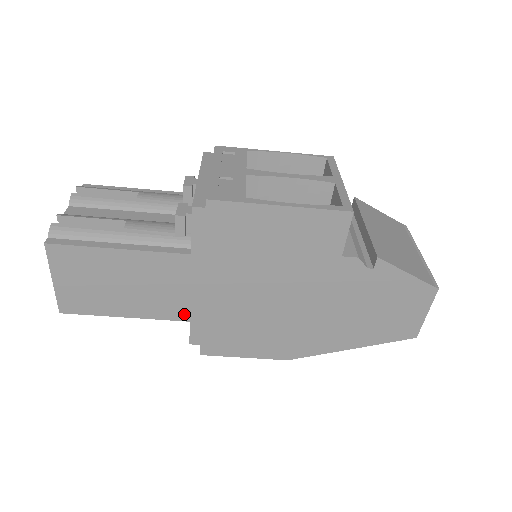
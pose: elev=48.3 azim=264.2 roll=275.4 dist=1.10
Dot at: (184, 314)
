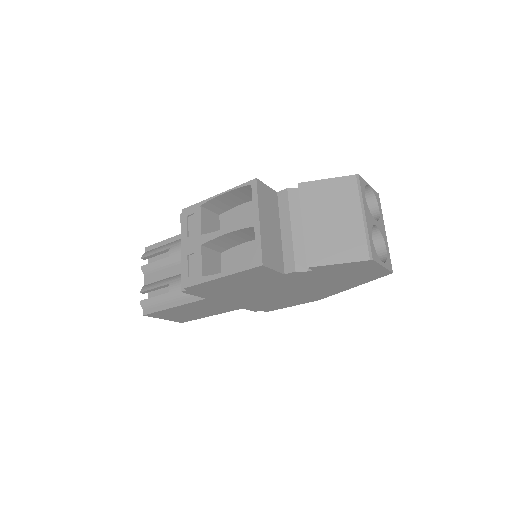
Dot at: (236, 308)
